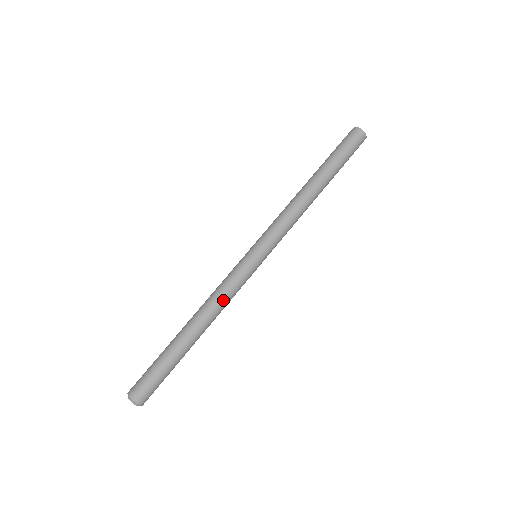
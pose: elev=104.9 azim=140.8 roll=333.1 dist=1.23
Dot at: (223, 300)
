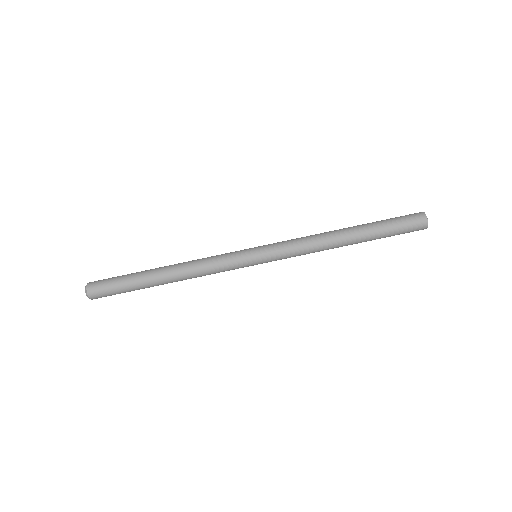
Dot at: (203, 268)
